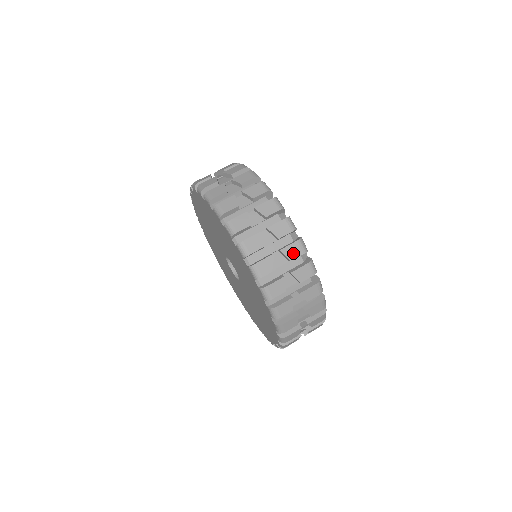
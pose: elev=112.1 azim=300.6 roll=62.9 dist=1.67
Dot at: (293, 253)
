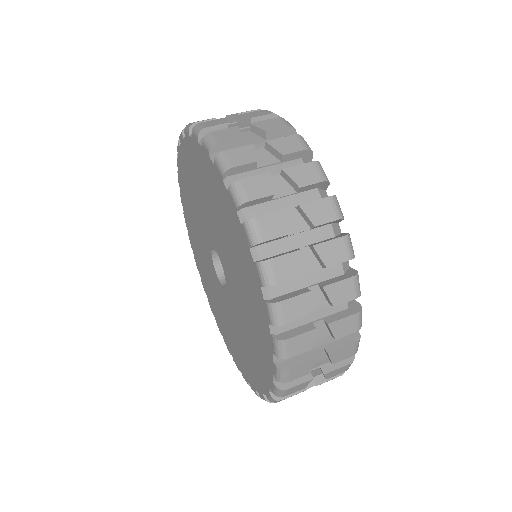
Dot at: (255, 115)
